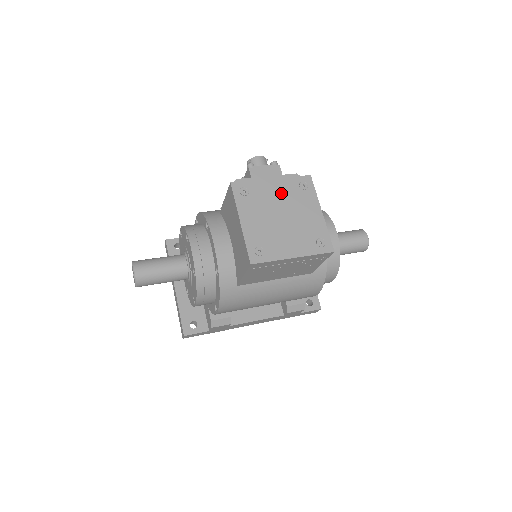
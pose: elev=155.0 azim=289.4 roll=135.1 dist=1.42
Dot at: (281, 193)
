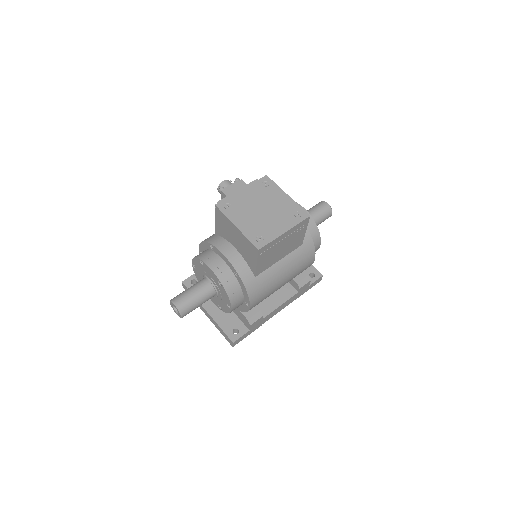
Dot at: (253, 196)
